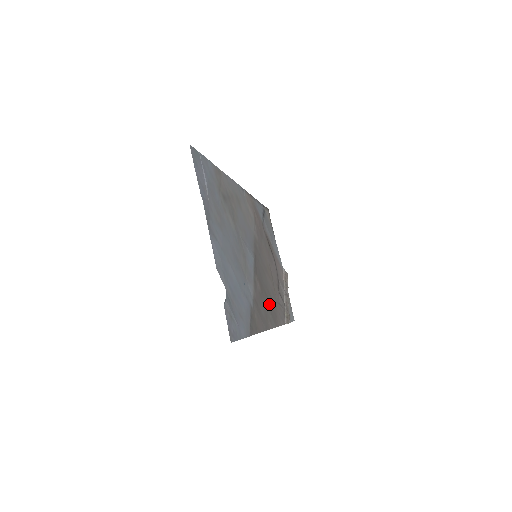
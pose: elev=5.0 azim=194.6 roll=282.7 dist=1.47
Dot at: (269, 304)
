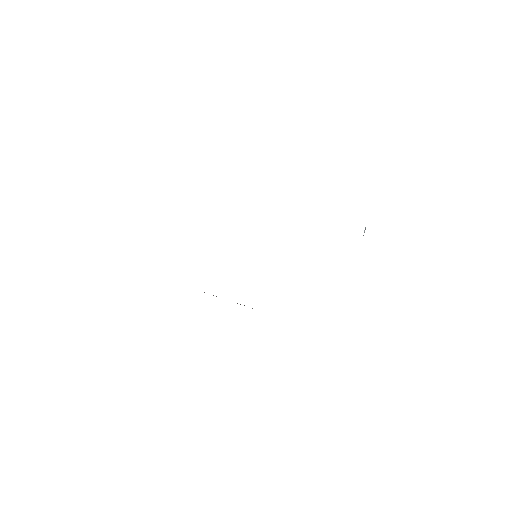
Dot at: occluded
